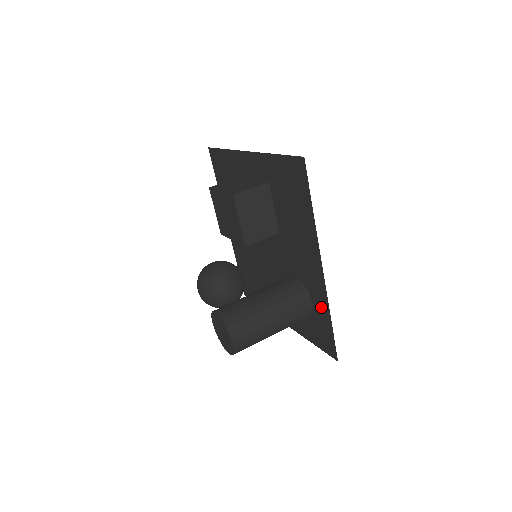
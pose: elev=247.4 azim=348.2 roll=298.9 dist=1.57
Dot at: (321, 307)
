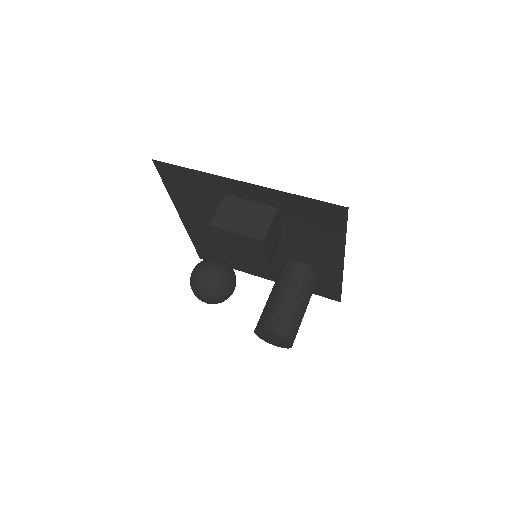
Dot at: (331, 279)
